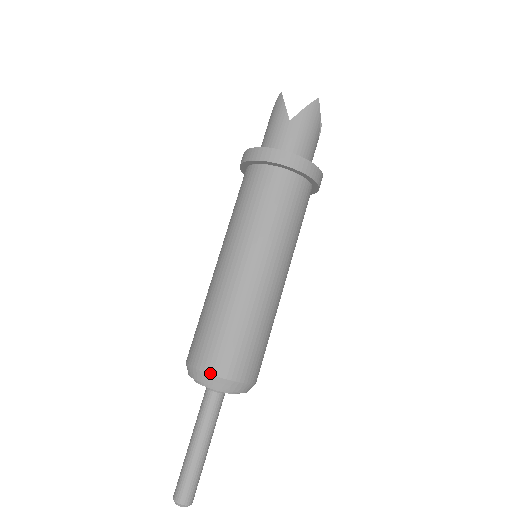
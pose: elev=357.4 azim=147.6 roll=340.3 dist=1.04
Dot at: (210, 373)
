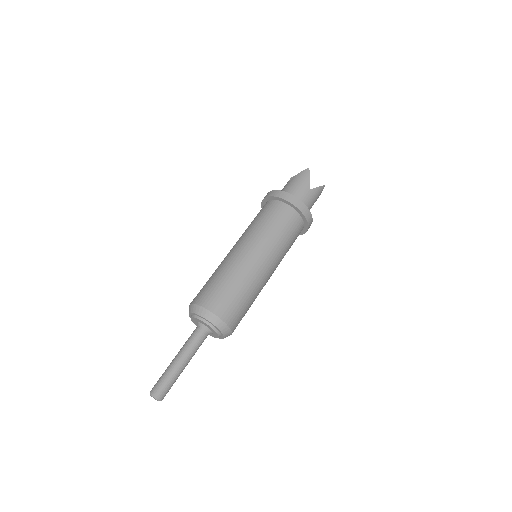
Dot at: (191, 303)
